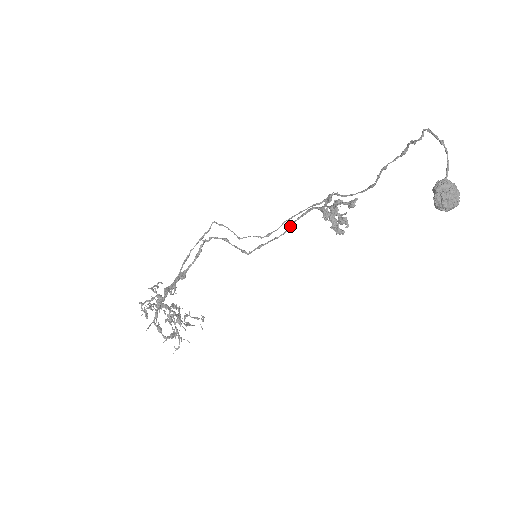
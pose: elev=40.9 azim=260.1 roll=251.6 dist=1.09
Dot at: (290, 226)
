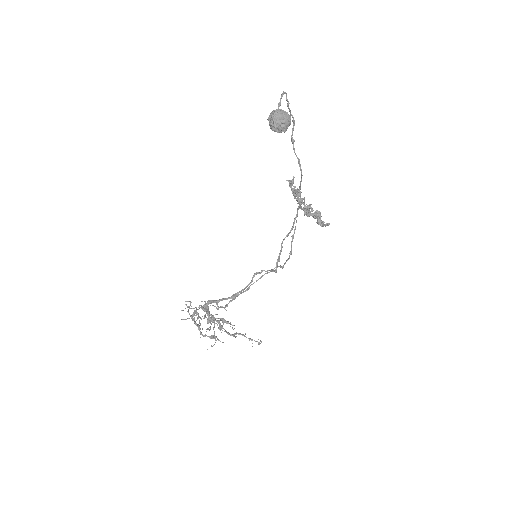
Dot at: (289, 232)
